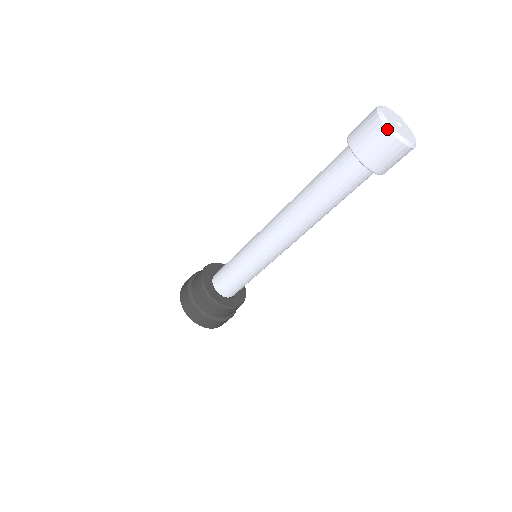
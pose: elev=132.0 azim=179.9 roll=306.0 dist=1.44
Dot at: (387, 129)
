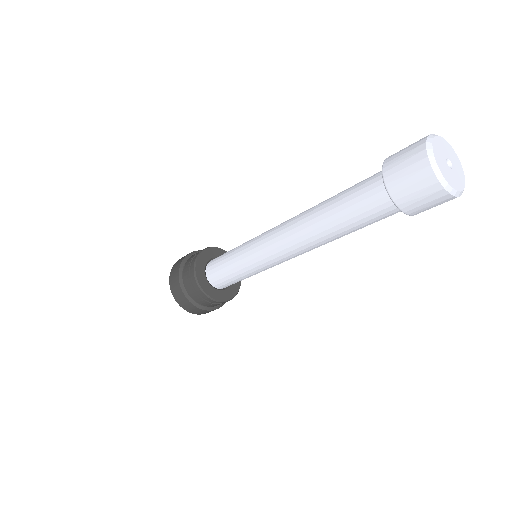
Dot at: (439, 183)
